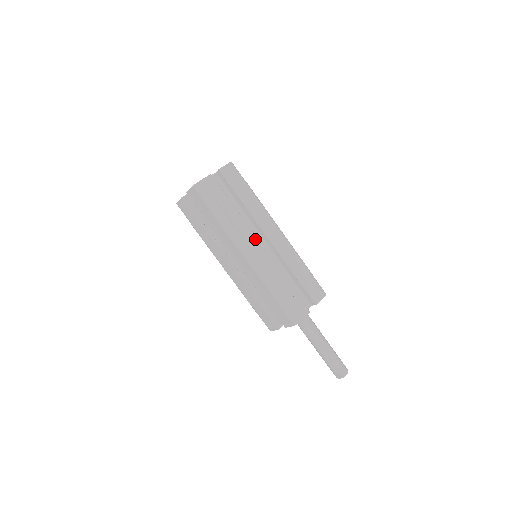
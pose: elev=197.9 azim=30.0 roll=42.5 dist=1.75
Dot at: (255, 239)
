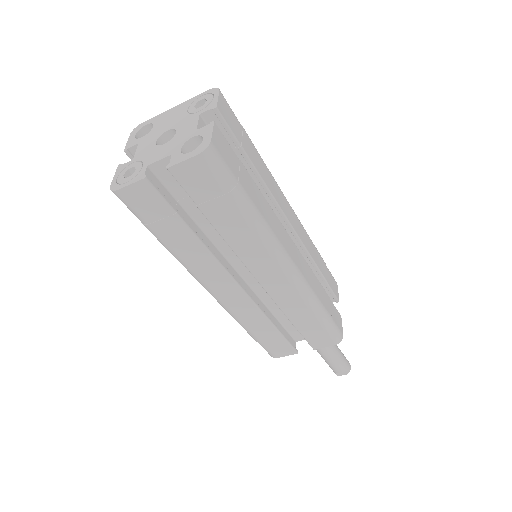
Dot at: (286, 234)
